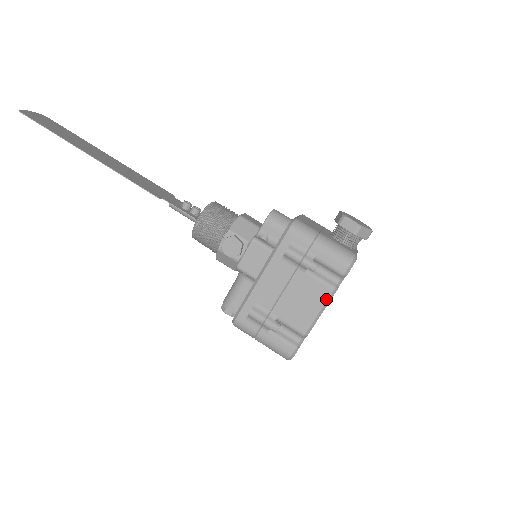
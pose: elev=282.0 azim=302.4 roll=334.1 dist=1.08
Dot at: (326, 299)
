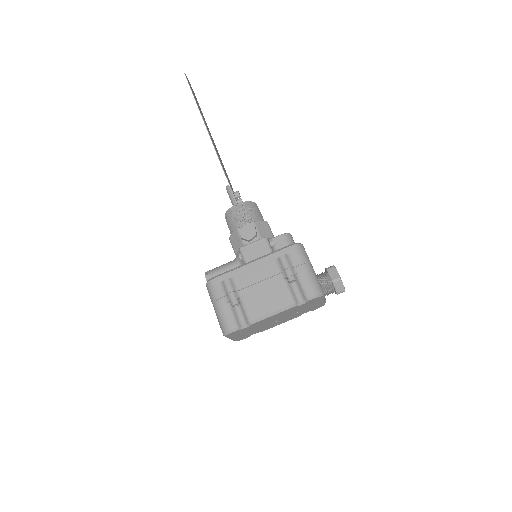
Dot at: (284, 306)
